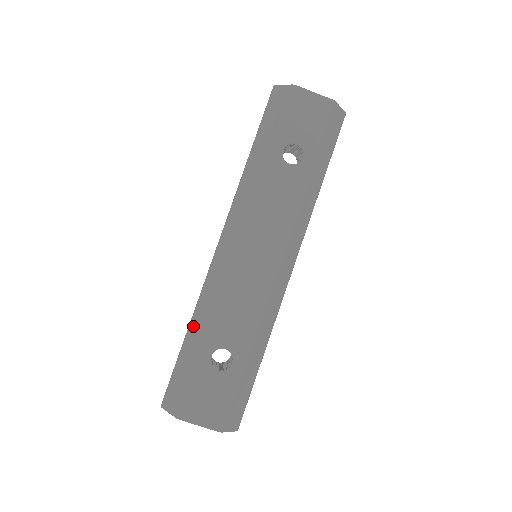
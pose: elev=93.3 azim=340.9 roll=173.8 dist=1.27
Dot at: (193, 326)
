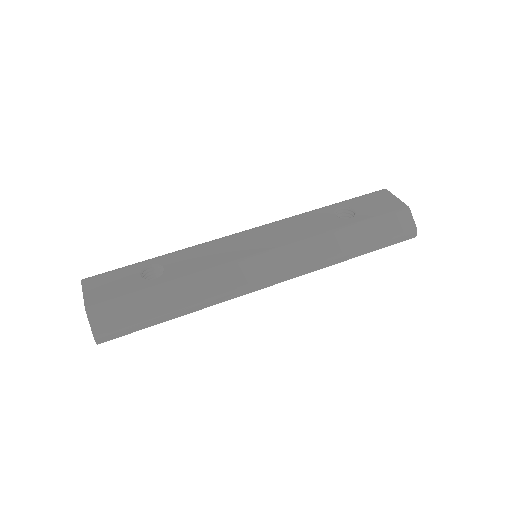
Dot at: occluded
